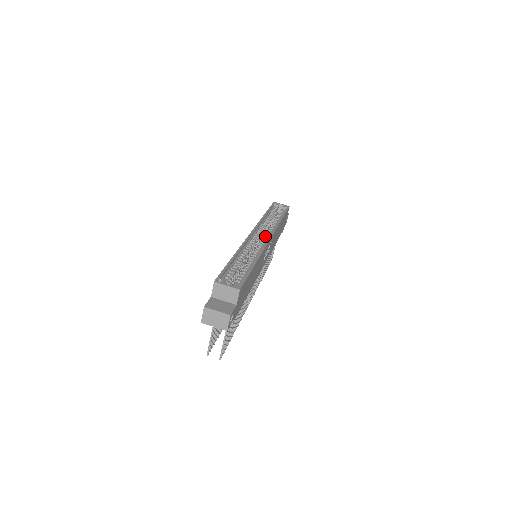
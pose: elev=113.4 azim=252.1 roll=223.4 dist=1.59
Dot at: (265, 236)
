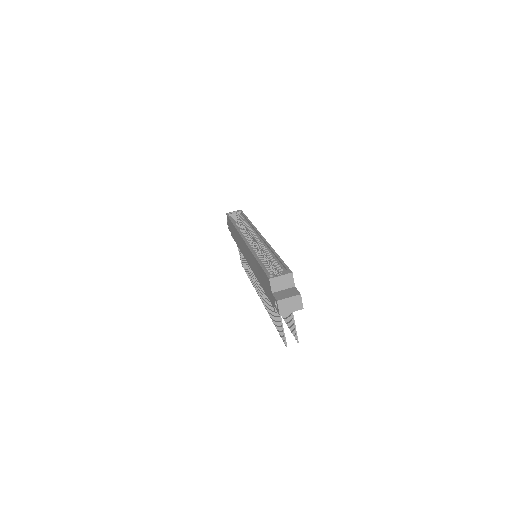
Dot at: (254, 236)
